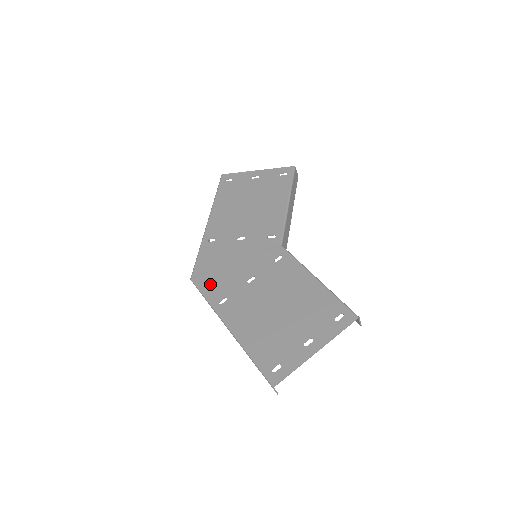
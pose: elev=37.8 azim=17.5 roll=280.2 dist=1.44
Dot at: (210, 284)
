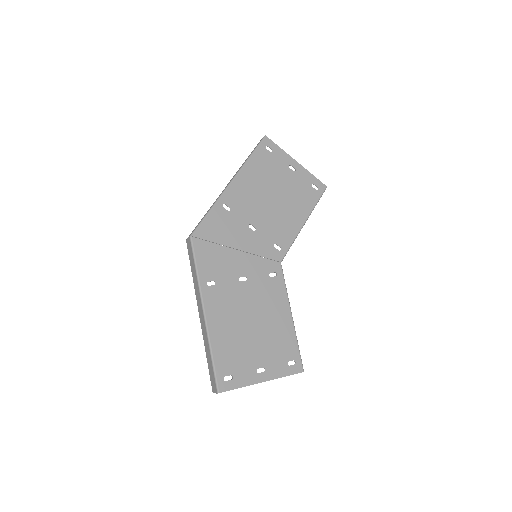
Dot at: (207, 257)
